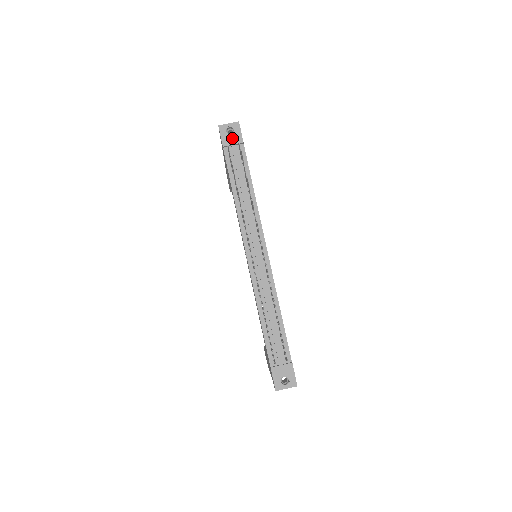
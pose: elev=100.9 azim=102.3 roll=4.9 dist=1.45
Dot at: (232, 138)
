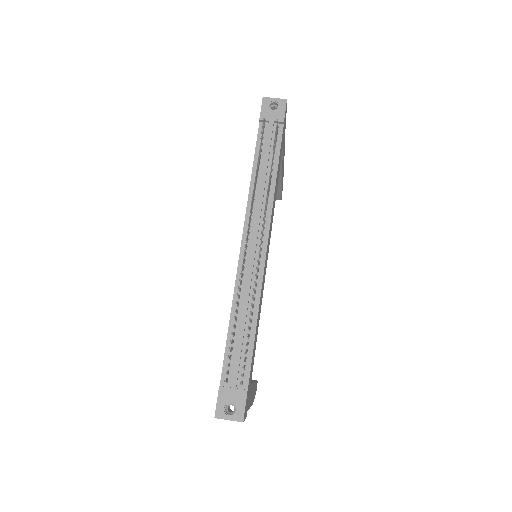
Dot at: (273, 114)
